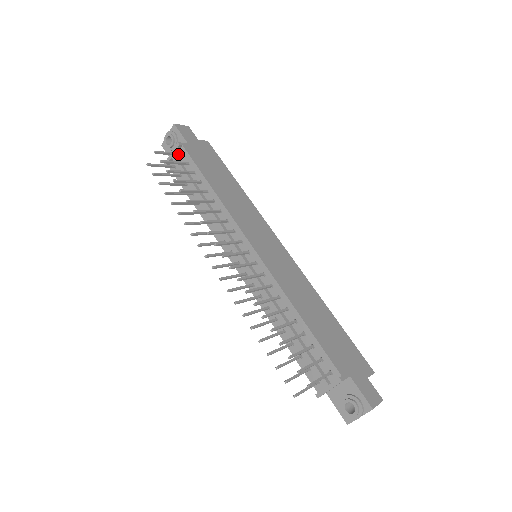
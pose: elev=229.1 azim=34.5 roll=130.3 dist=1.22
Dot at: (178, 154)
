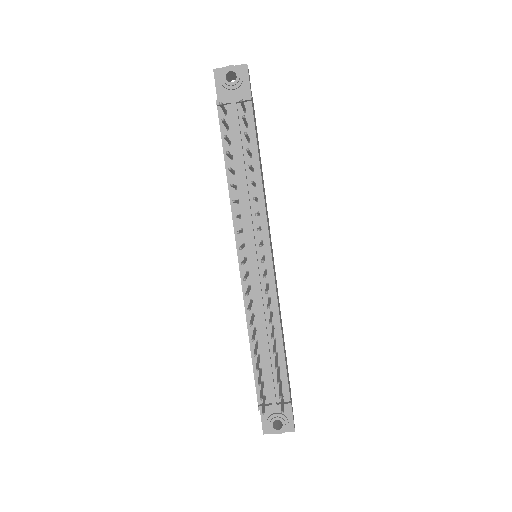
Dot at: (245, 109)
